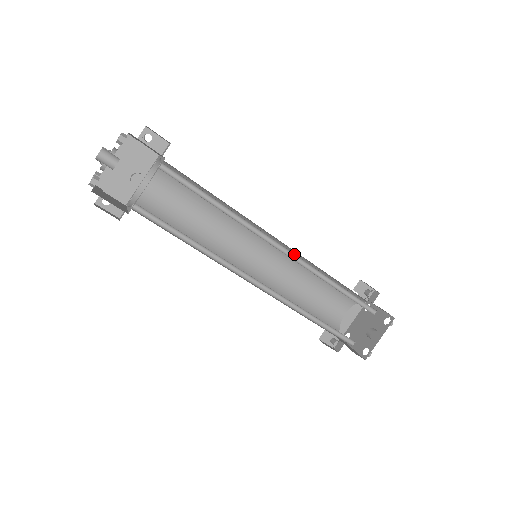
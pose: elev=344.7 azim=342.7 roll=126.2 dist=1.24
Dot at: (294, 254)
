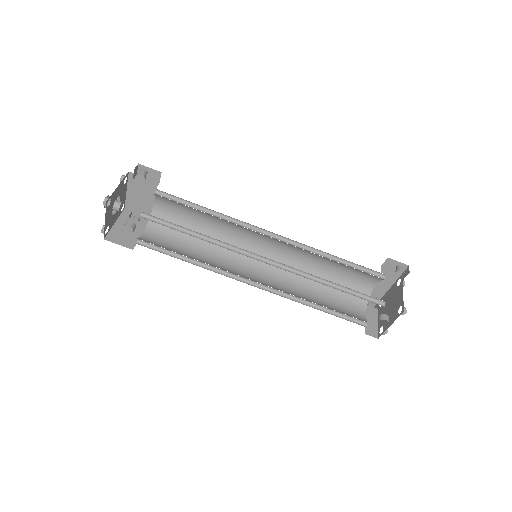
Dot at: (280, 263)
